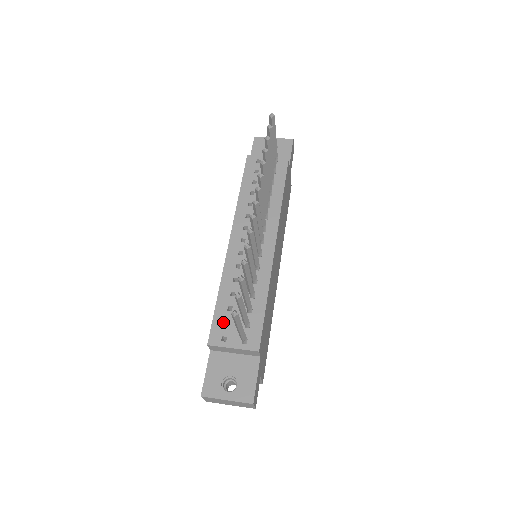
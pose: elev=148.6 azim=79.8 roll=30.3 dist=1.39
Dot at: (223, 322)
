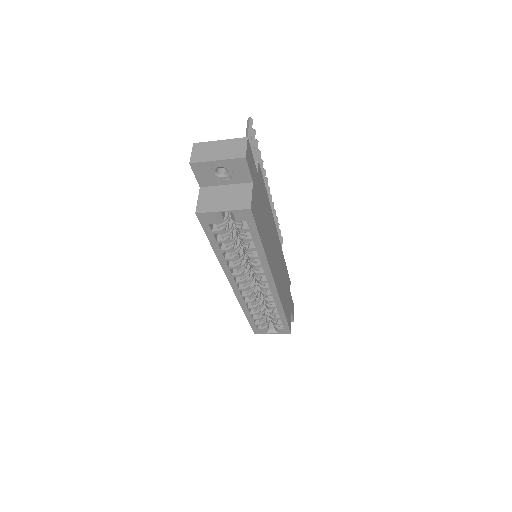
Dot at: occluded
